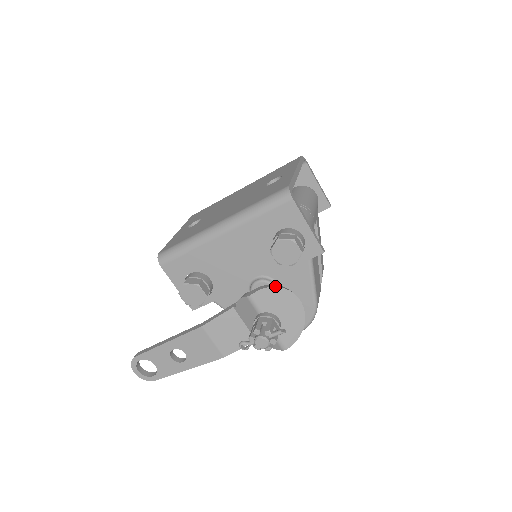
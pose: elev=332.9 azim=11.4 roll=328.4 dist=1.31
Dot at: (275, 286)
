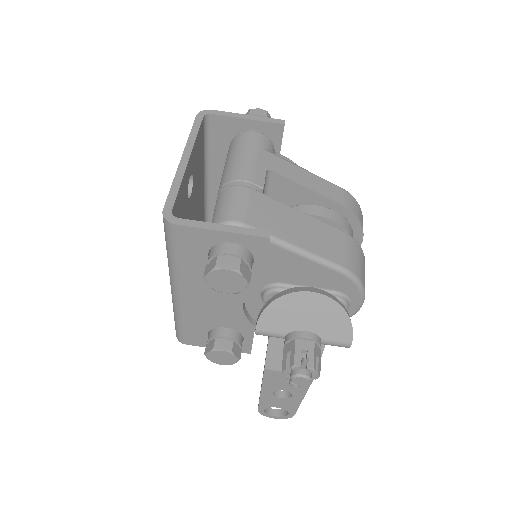
Dot at: (270, 302)
